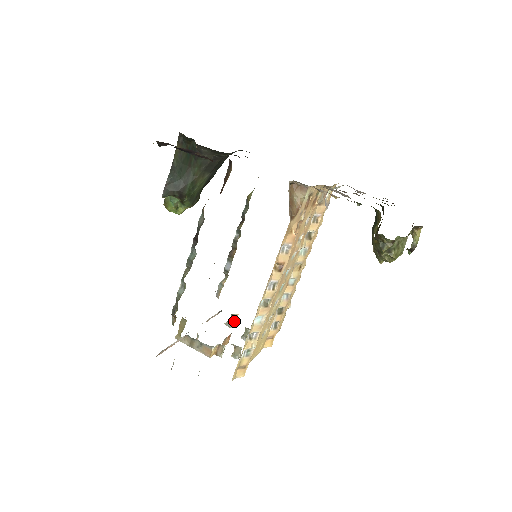
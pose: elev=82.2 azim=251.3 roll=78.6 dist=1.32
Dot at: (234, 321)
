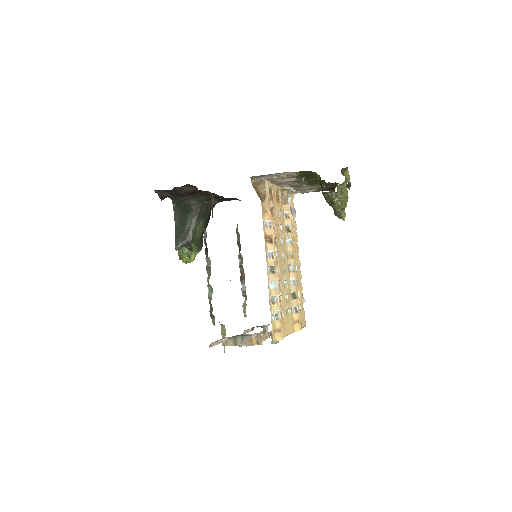
Dot at: (267, 333)
